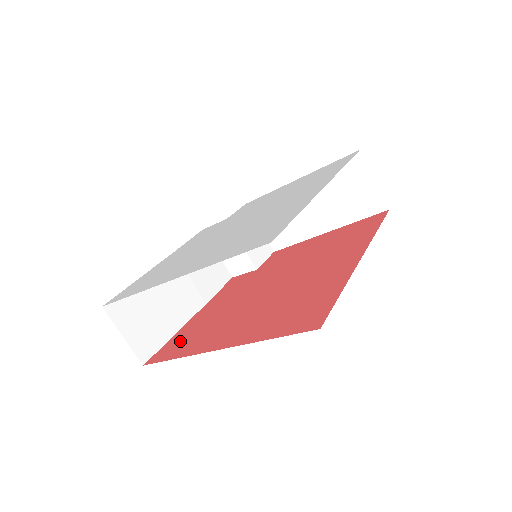
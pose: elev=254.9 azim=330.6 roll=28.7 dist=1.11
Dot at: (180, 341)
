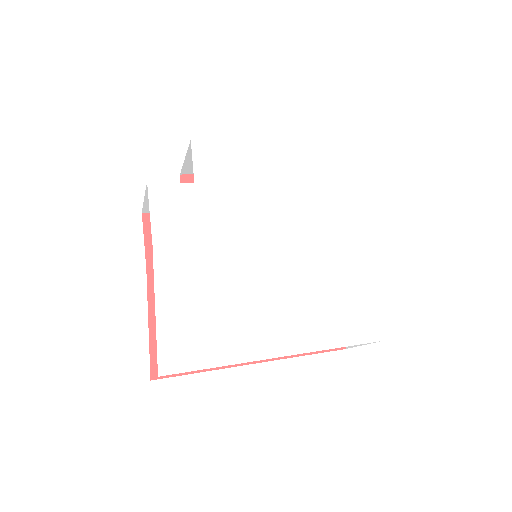
Dot at: occluded
